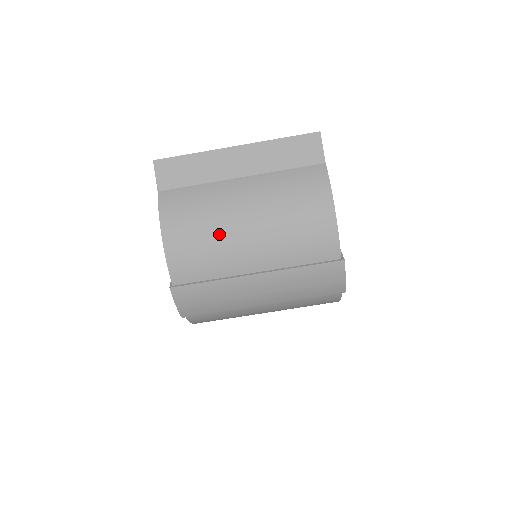
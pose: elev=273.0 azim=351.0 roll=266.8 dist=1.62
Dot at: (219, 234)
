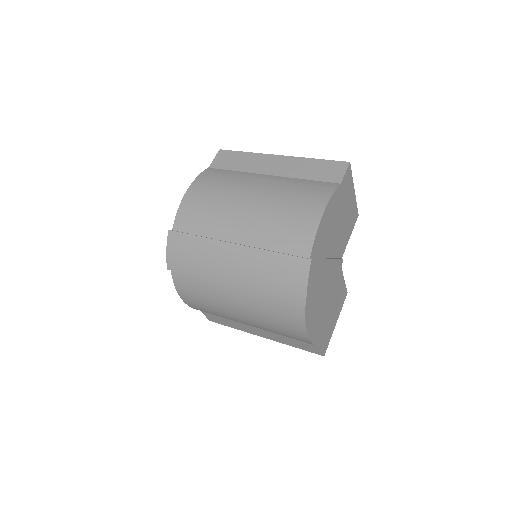
Dot at: (225, 201)
